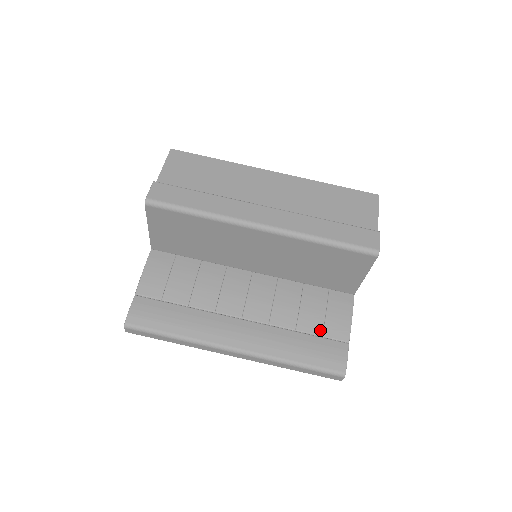
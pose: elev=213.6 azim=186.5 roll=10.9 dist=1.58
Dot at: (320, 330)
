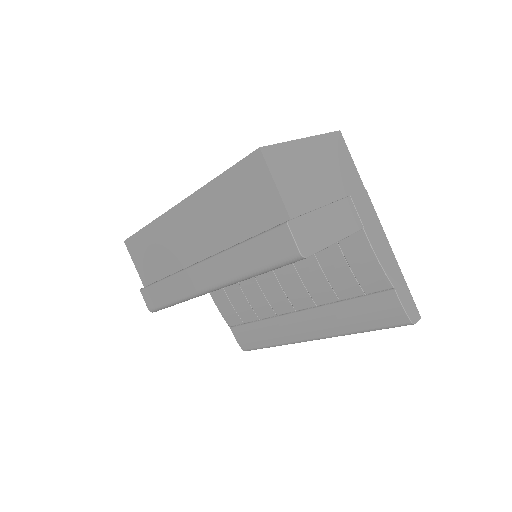
Dot at: (359, 290)
